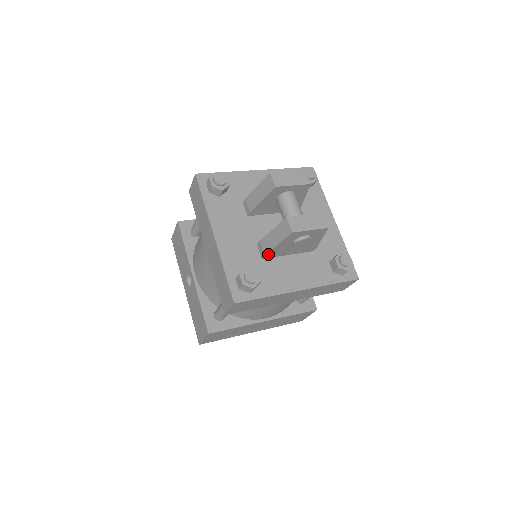
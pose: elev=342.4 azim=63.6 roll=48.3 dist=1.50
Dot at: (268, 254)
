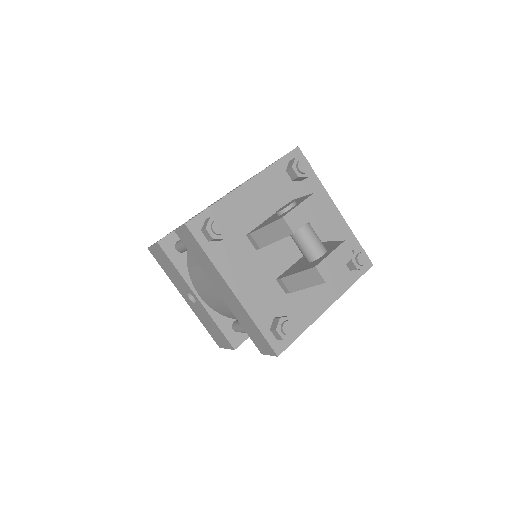
Dot at: (293, 290)
